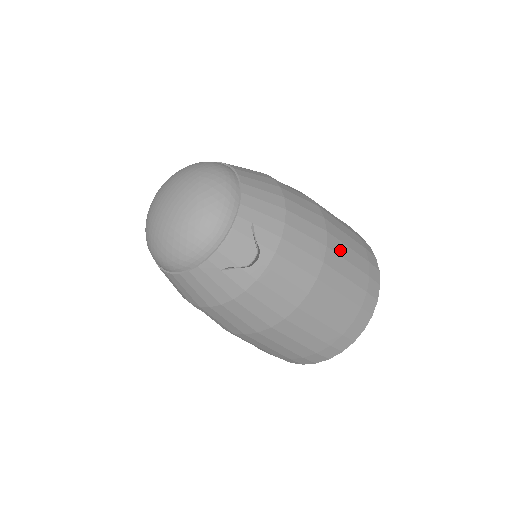
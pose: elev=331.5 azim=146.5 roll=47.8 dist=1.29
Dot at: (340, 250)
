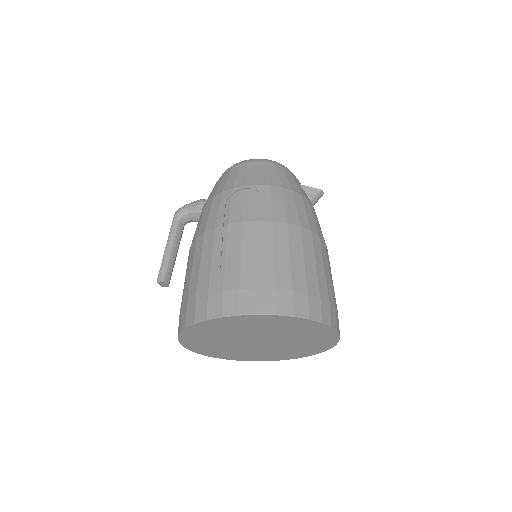
Dot at: occluded
